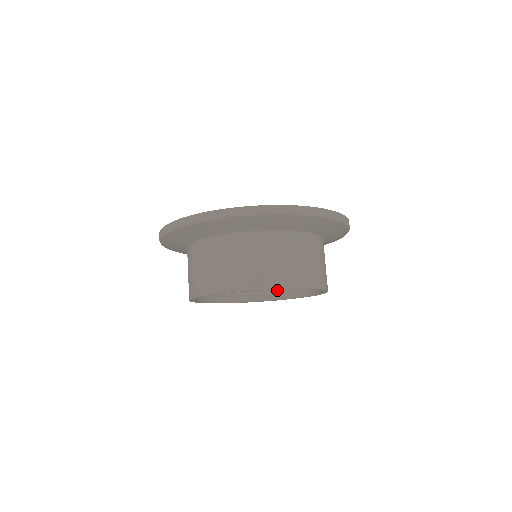
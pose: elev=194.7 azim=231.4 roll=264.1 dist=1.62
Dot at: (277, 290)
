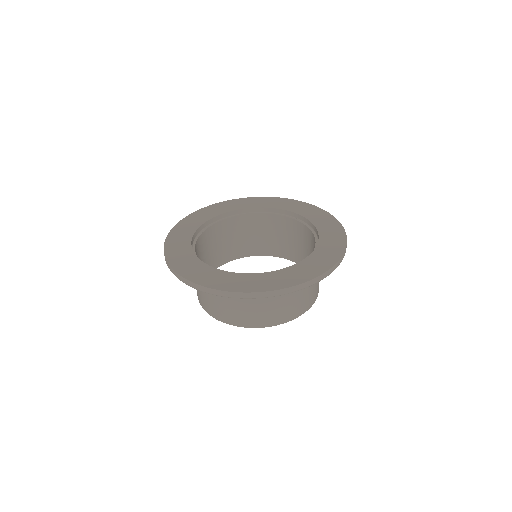
Dot at: (243, 250)
